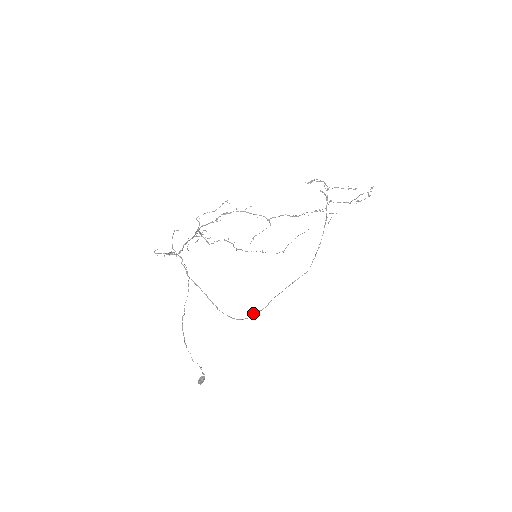
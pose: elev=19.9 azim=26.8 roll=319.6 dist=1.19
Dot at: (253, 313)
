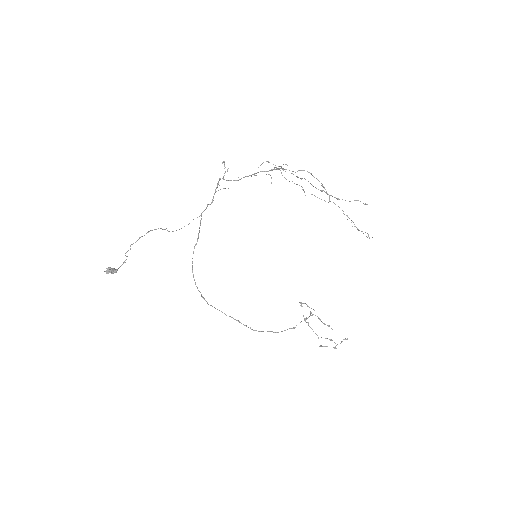
Dot at: occluded
